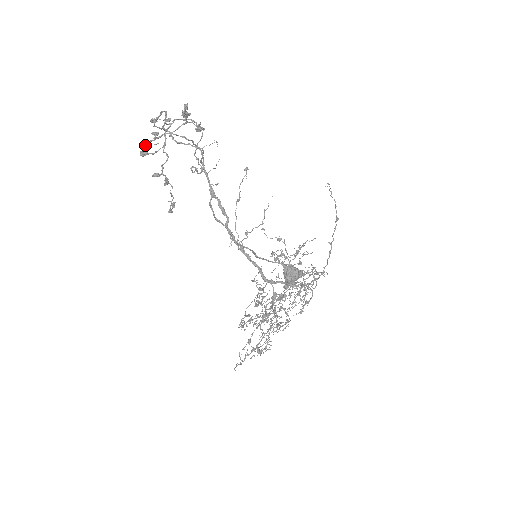
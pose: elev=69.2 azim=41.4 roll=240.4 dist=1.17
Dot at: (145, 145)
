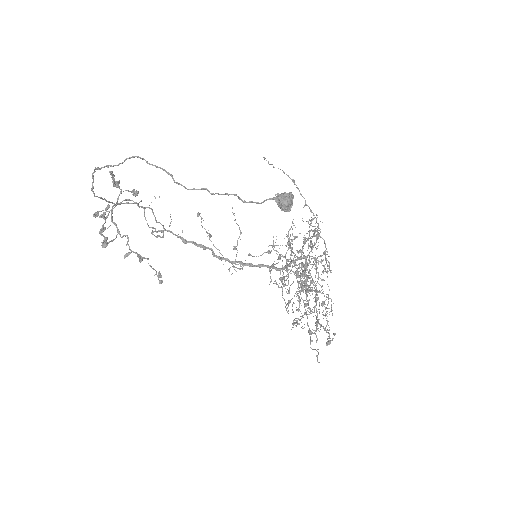
Dot at: (101, 232)
